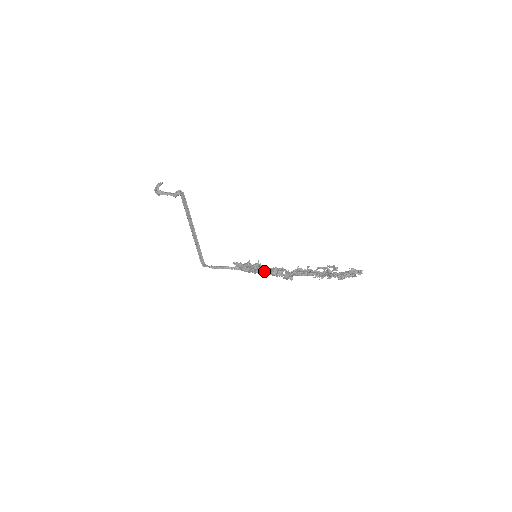
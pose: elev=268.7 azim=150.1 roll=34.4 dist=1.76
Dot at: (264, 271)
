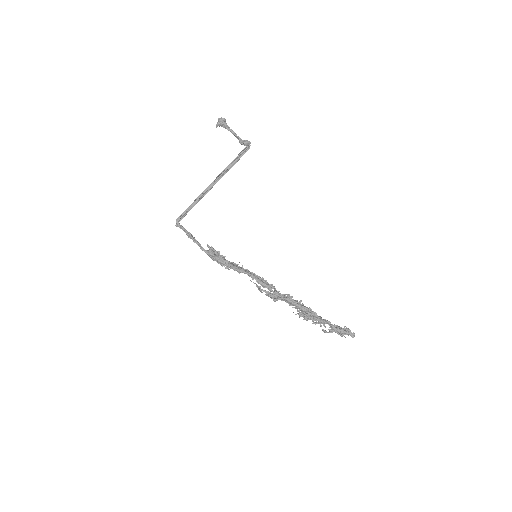
Dot at: (253, 275)
